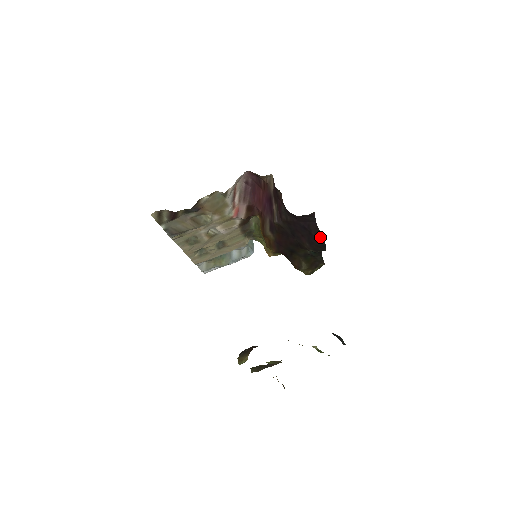
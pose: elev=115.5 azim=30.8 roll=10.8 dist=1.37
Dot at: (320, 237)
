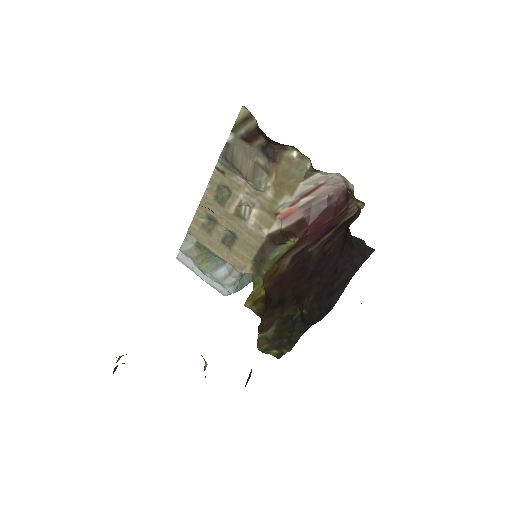
Dot at: (338, 294)
